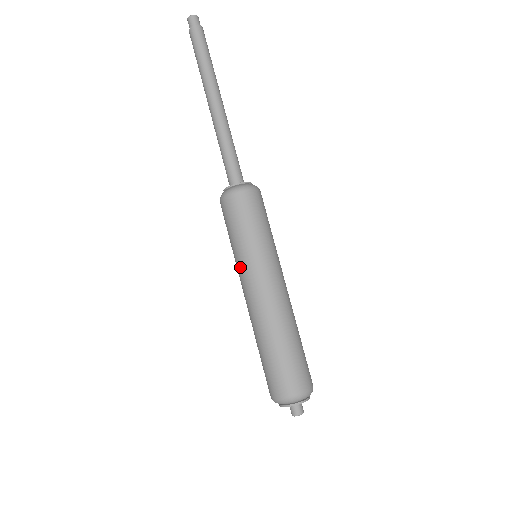
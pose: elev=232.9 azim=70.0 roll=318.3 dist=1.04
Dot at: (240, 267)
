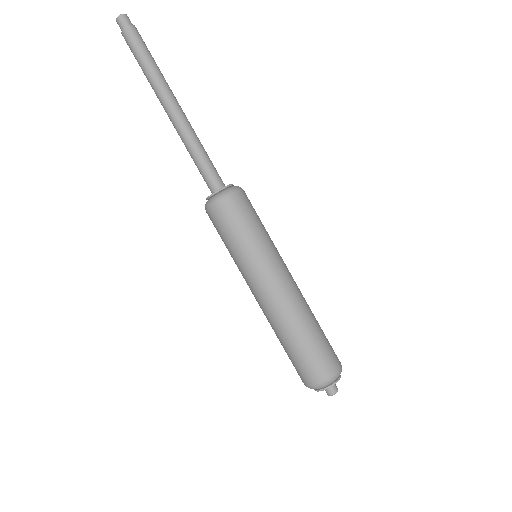
Dot at: occluded
